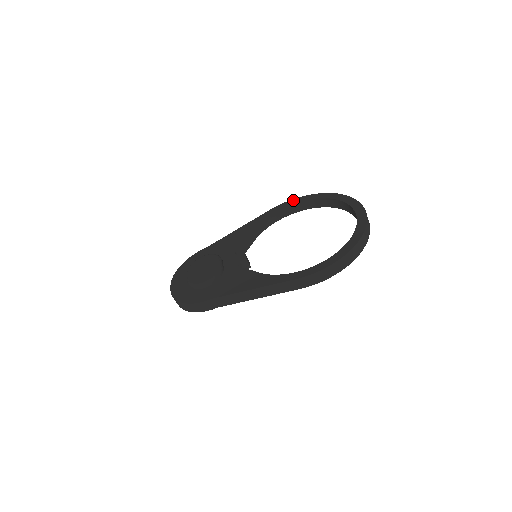
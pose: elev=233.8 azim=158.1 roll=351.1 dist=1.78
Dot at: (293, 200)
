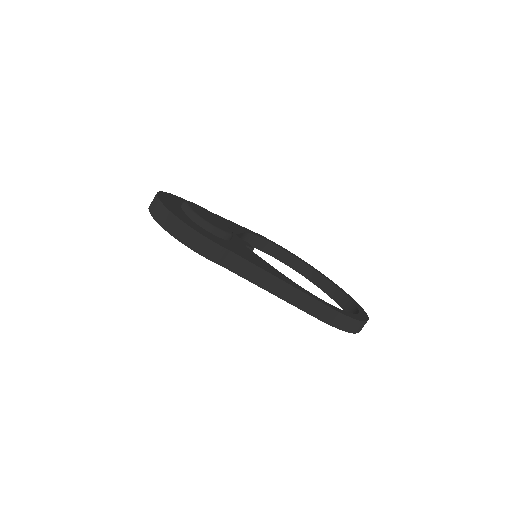
Dot at: occluded
